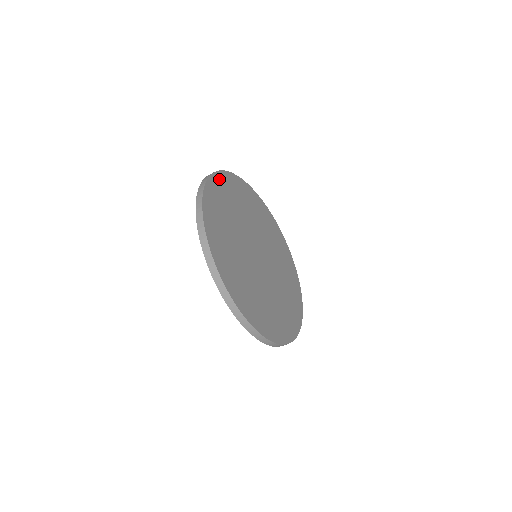
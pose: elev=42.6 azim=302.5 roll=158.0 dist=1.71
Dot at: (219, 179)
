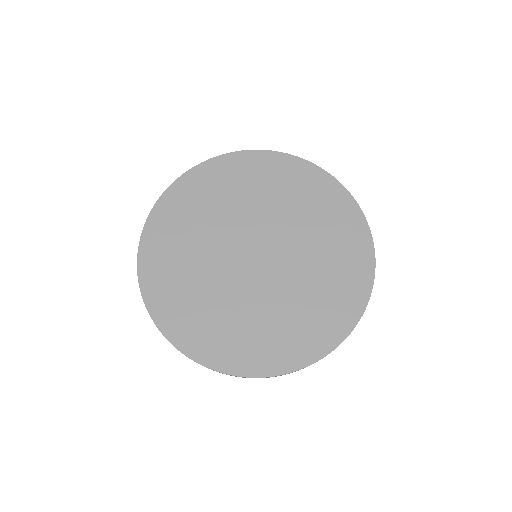
Dot at: (203, 172)
